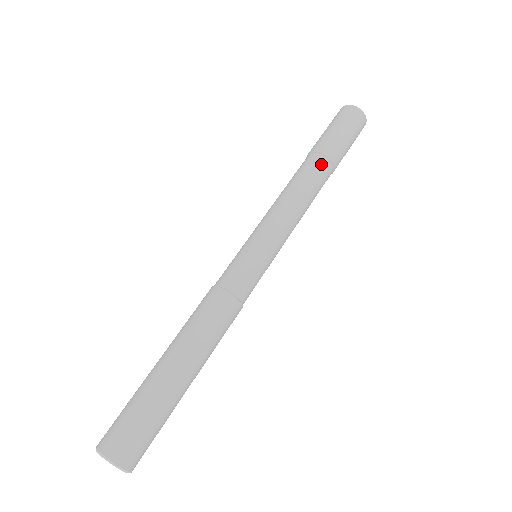
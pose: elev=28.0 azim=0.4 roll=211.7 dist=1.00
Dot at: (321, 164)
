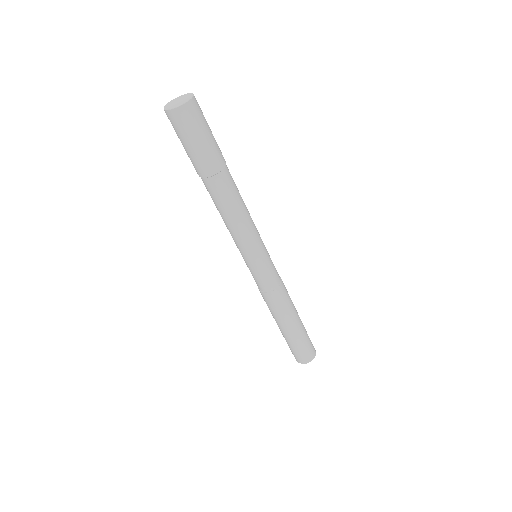
Dot at: (226, 179)
